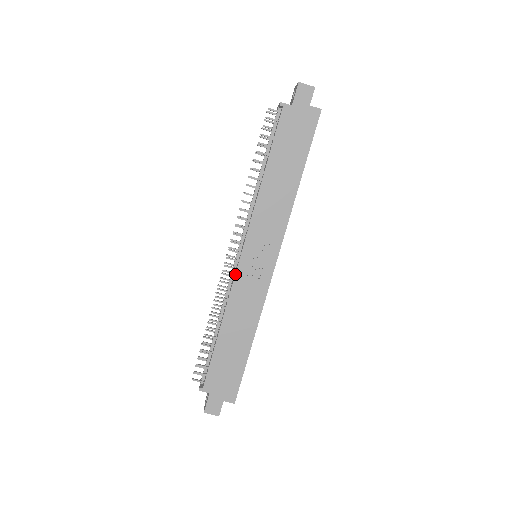
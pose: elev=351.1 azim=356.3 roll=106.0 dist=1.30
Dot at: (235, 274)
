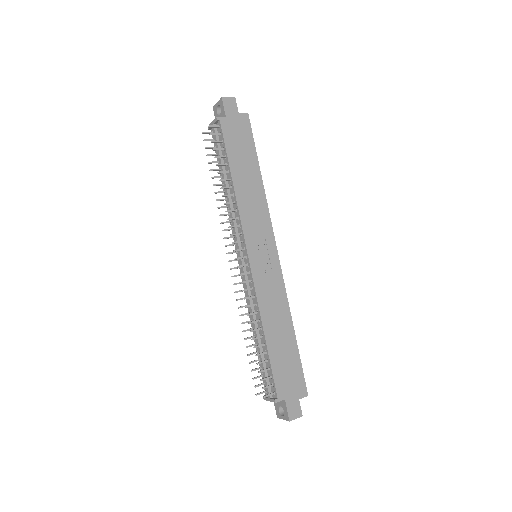
Dot at: (252, 277)
